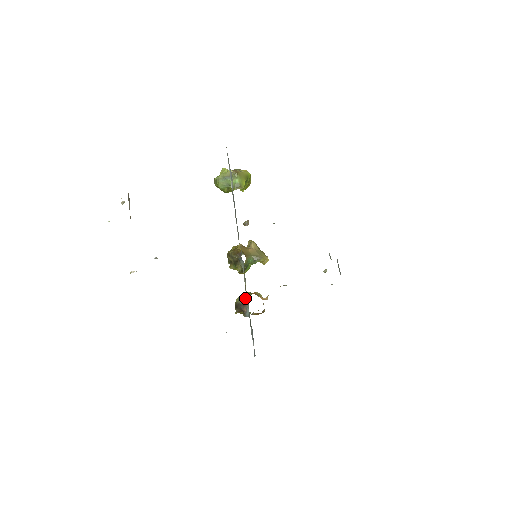
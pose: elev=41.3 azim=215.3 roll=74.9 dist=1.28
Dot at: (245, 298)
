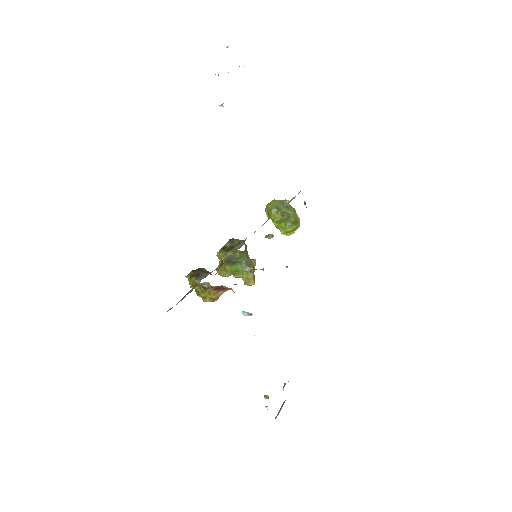
Dot at: occluded
